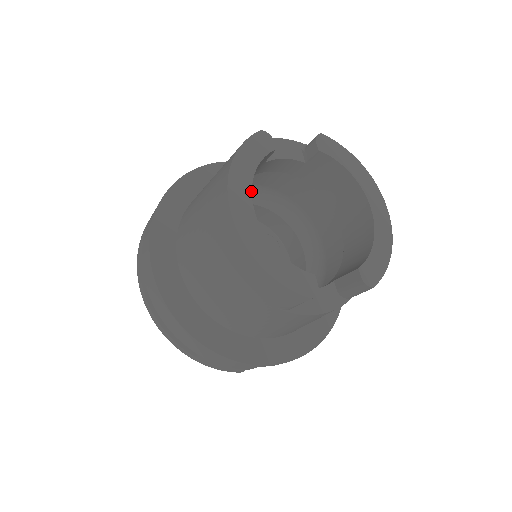
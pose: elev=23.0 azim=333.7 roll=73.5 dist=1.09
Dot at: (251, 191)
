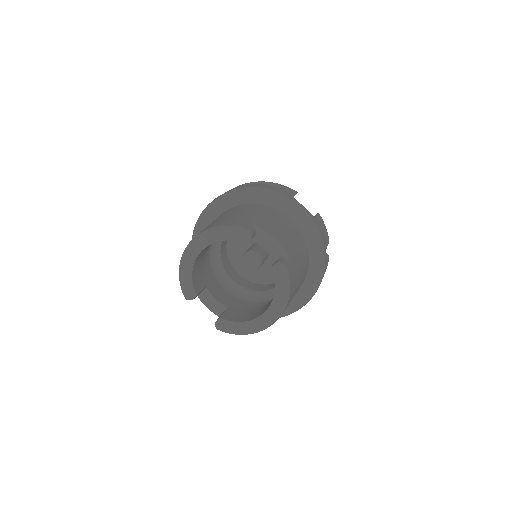
Dot at: occluded
